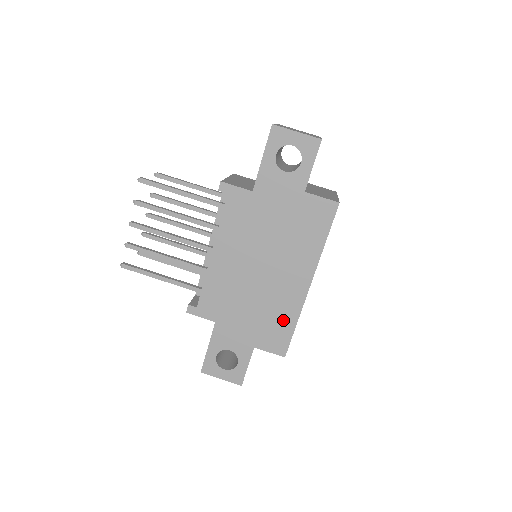
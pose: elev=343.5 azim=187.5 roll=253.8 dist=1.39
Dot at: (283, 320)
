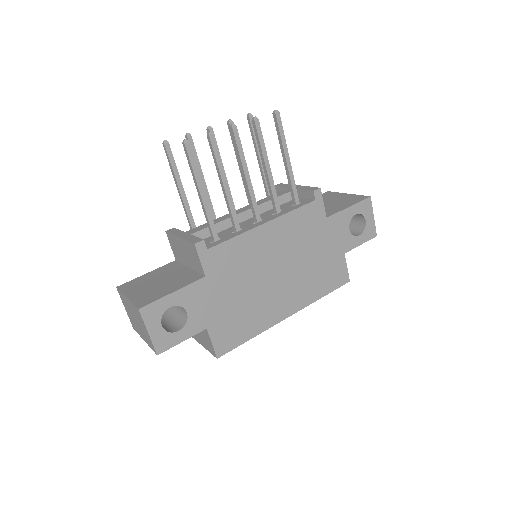
Dot at: (249, 326)
